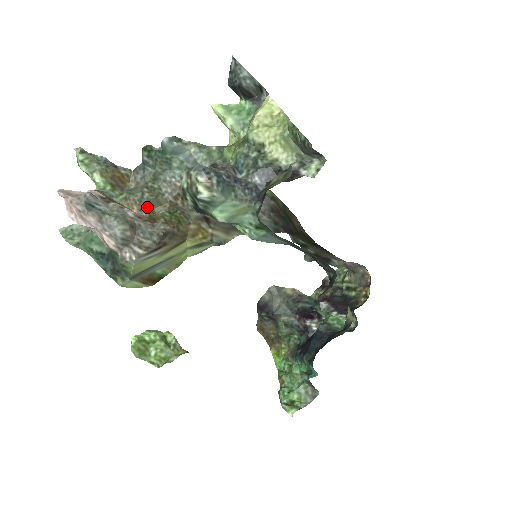
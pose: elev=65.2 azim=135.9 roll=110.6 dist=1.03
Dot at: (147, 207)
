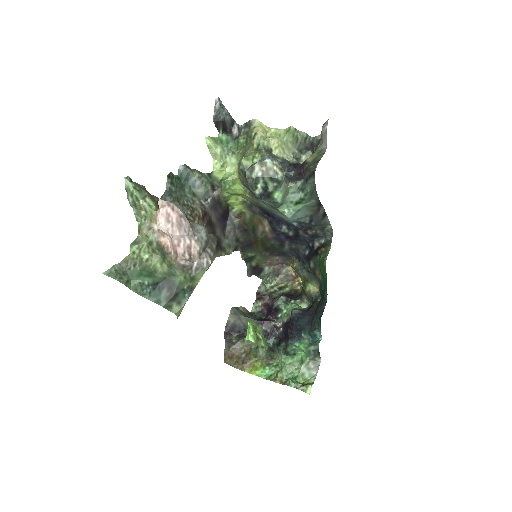
Dot at: occluded
